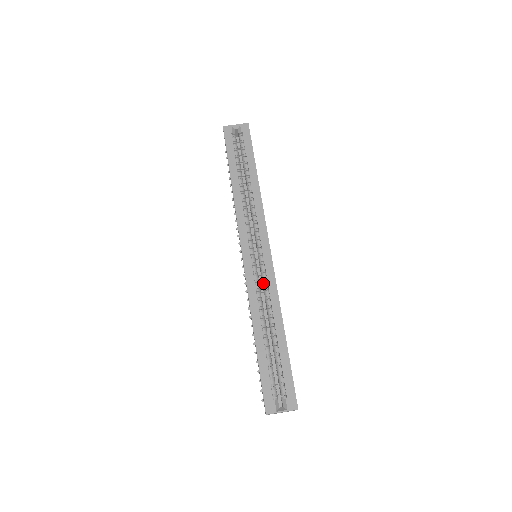
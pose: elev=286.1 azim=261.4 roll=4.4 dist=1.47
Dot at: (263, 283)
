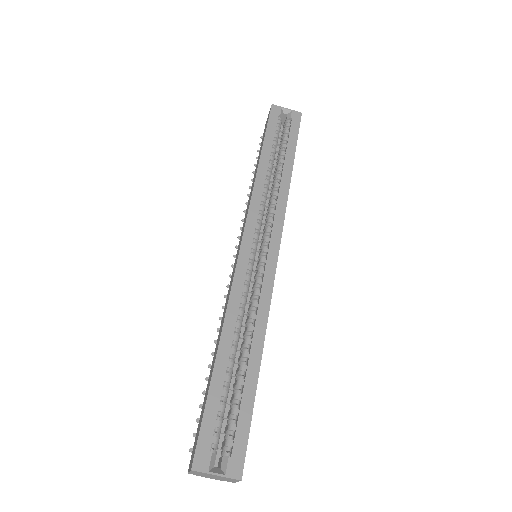
Dot at: (254, 289)
